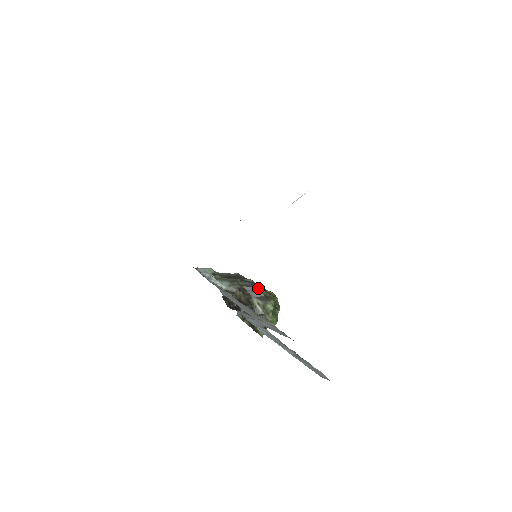
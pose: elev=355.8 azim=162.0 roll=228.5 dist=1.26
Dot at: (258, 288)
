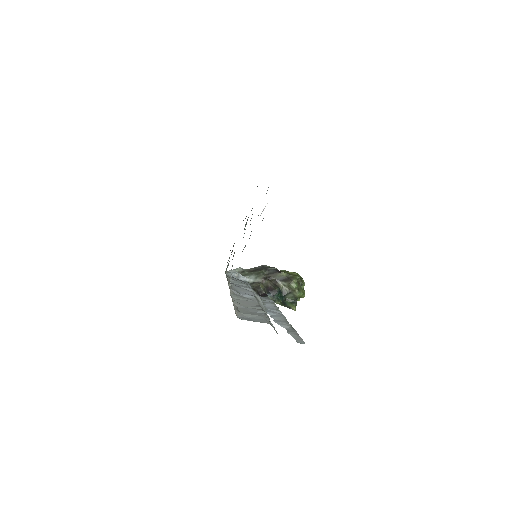
Dot at: (280, 273)
